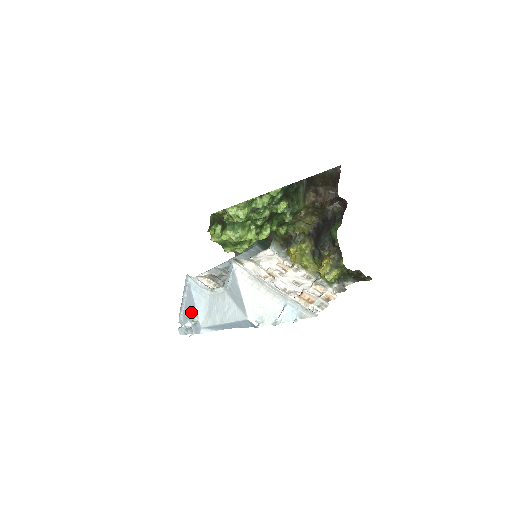
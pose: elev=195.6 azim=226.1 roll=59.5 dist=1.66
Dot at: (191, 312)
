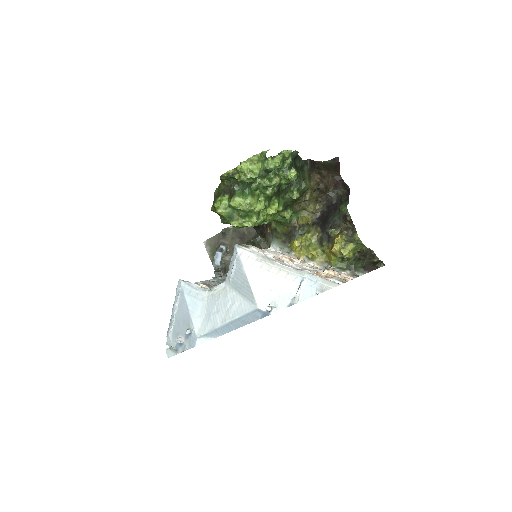
Dot at: (184, 323)
